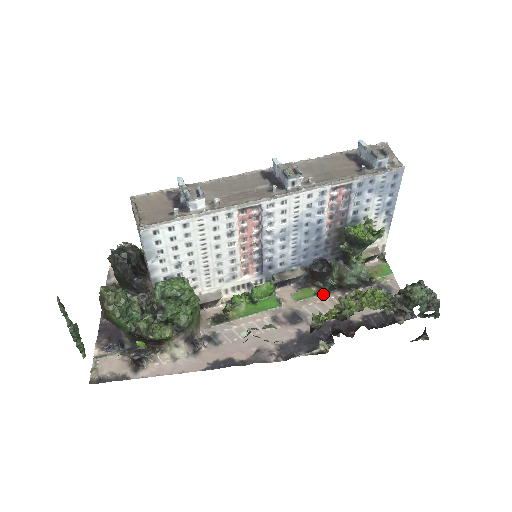
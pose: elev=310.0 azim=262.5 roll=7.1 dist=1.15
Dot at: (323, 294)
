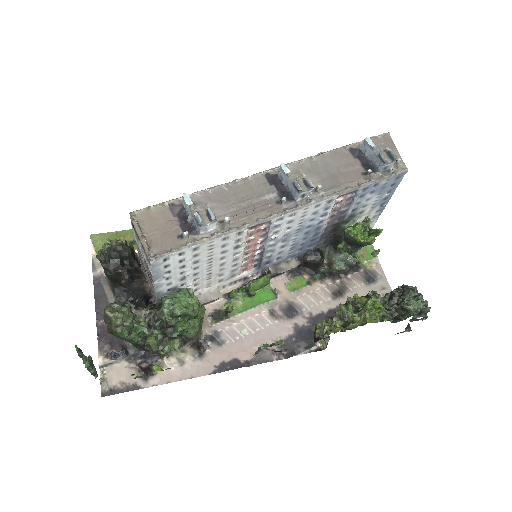
Dot at: (315, 283)
